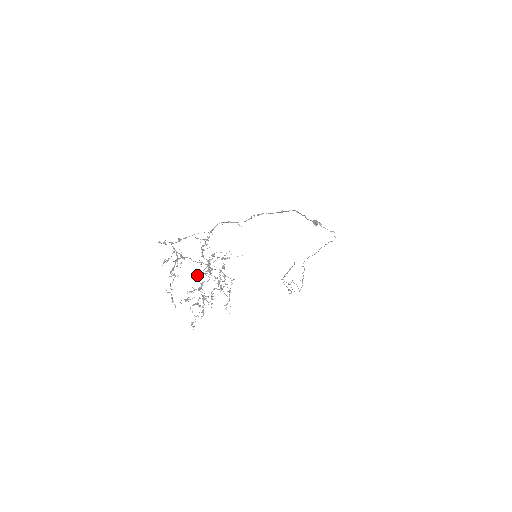
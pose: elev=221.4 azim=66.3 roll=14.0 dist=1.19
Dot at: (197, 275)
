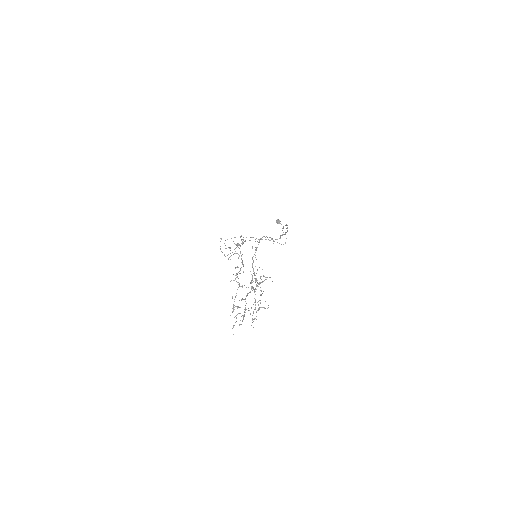
Dot at: (248, 287)
